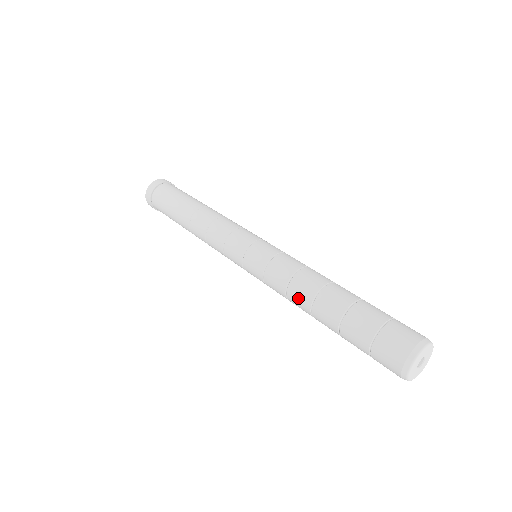
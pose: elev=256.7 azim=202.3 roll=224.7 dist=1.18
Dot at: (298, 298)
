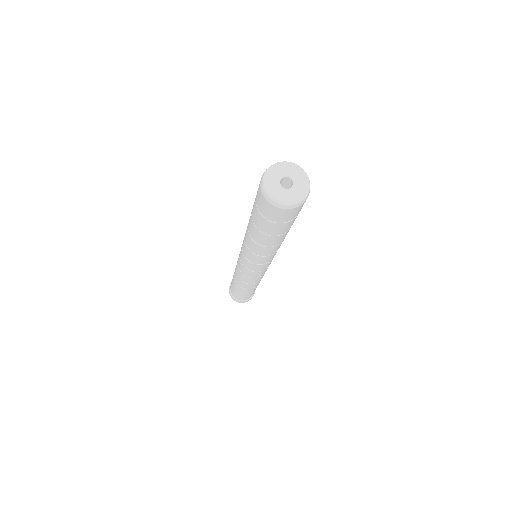
Dot at: (246, 231)
